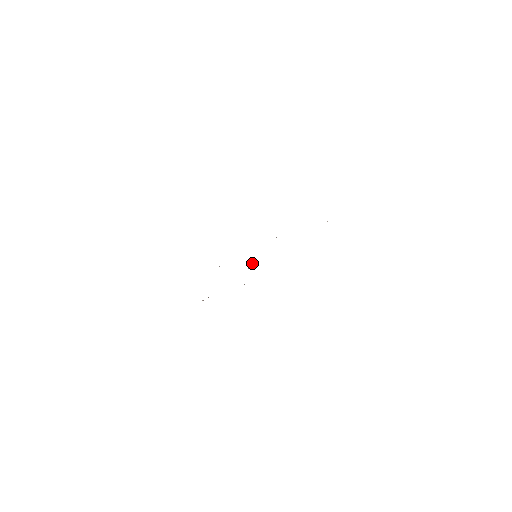
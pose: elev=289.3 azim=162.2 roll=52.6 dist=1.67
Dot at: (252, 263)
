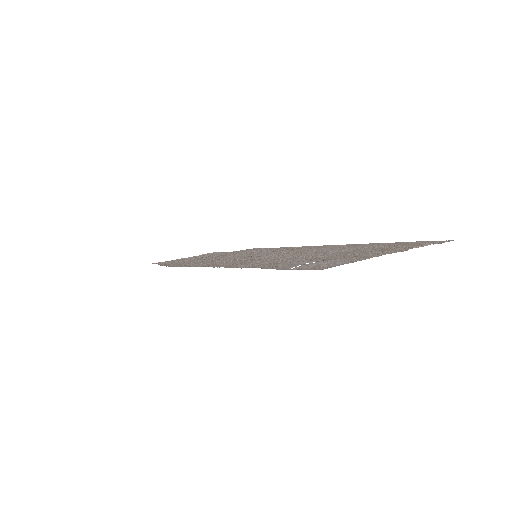
Dot at: occluded
